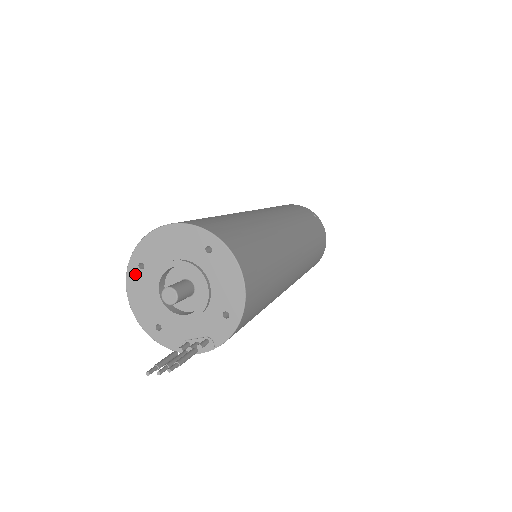
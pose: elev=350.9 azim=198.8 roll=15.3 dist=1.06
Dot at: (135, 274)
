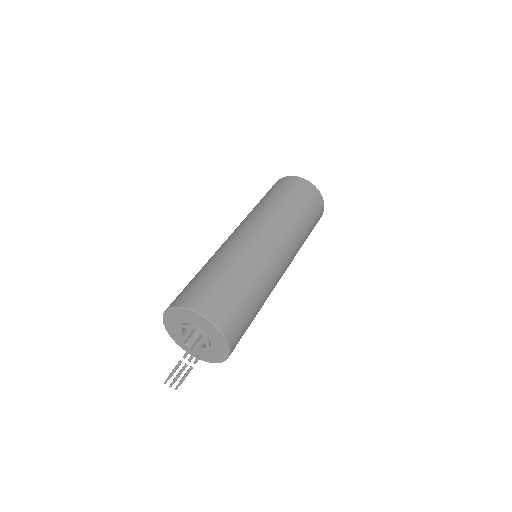
Dot at: (171, 314)
